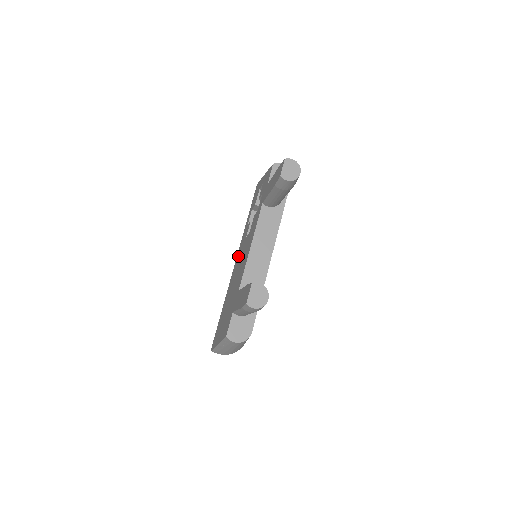
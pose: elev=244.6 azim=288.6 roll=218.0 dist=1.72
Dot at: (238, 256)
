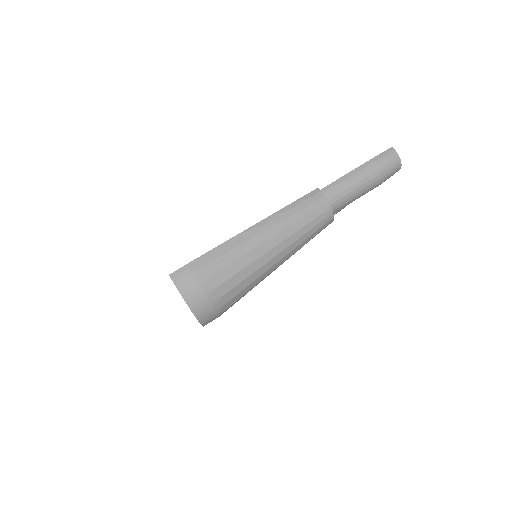
Dot at: occluded
